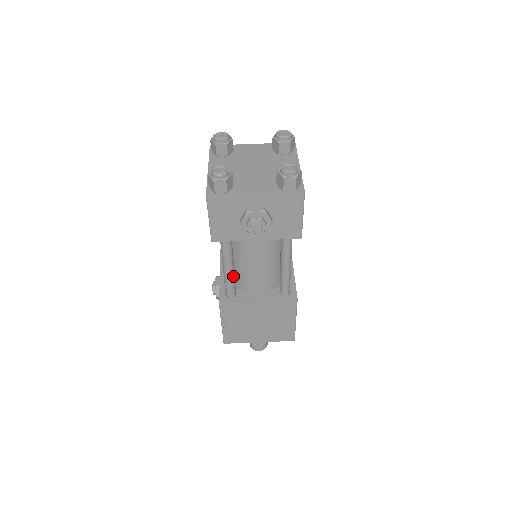
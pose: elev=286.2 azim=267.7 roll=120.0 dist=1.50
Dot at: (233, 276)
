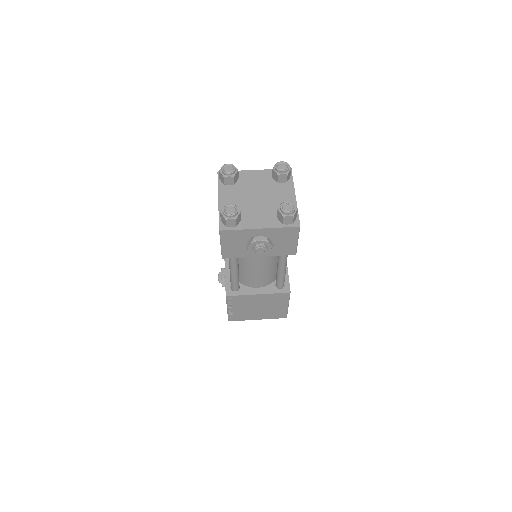
Dot at: (238, 277)
